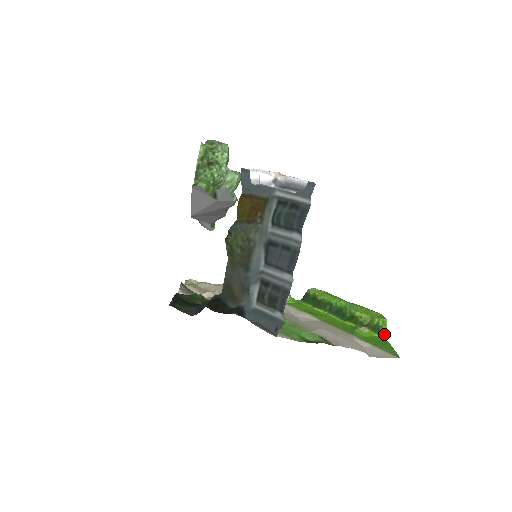
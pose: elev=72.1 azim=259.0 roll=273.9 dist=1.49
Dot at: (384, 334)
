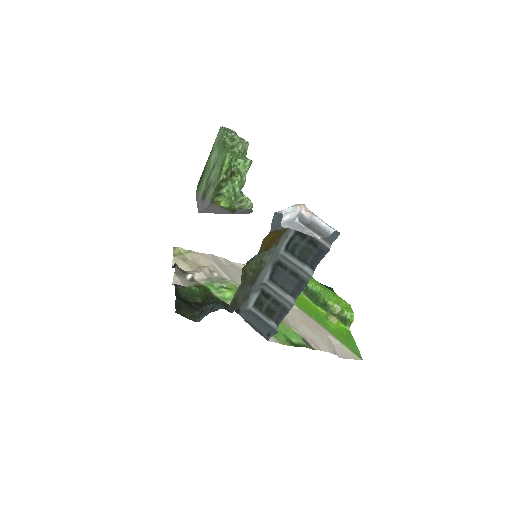
Dot at: (349, 326)
